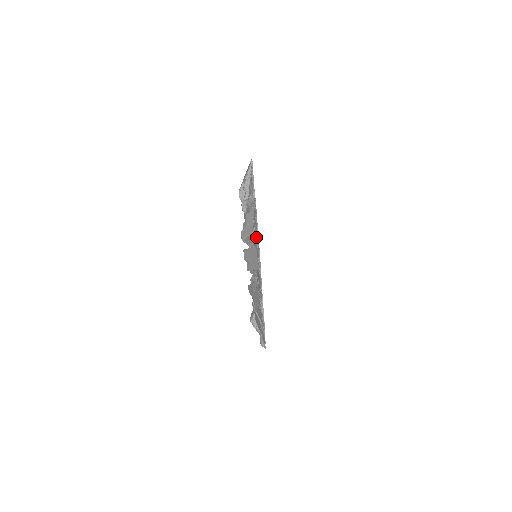
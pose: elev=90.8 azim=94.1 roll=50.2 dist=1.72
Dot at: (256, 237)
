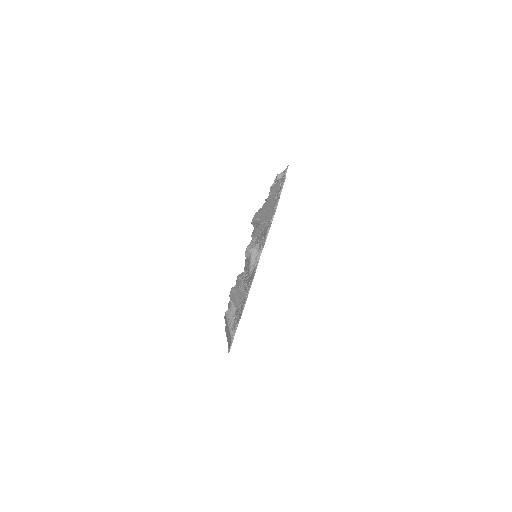
Dot at: (237, 320)
